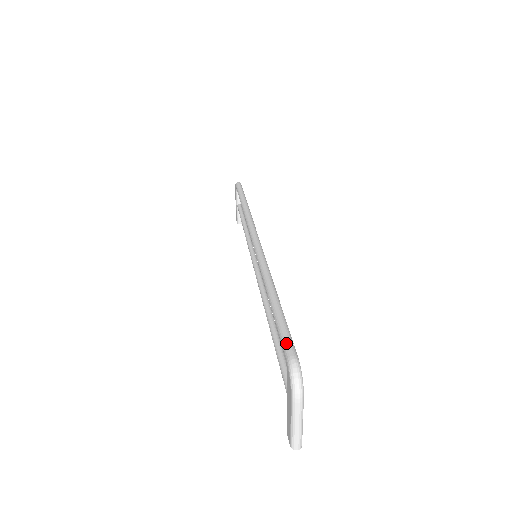
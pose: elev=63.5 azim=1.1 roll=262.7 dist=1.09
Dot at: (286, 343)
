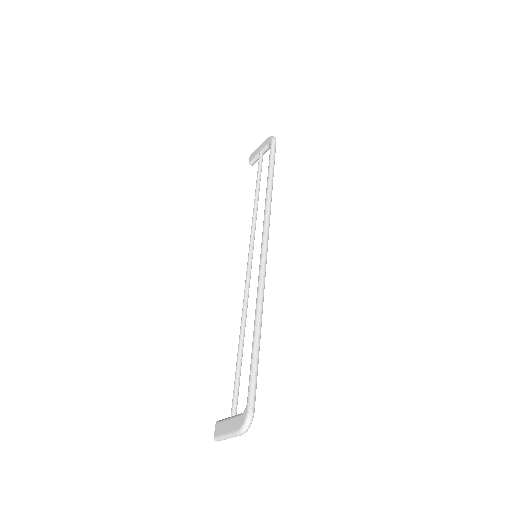
Dot at: (252, 395)
